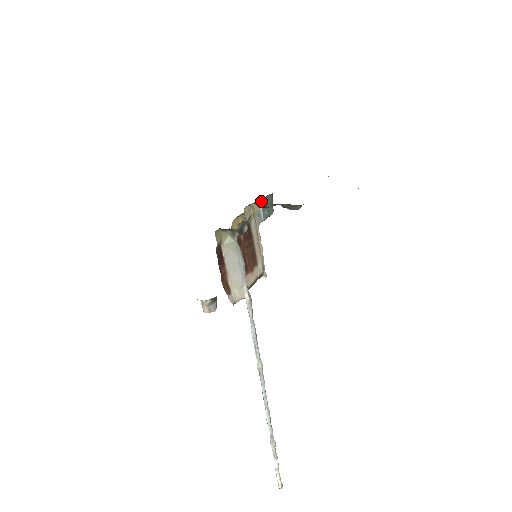
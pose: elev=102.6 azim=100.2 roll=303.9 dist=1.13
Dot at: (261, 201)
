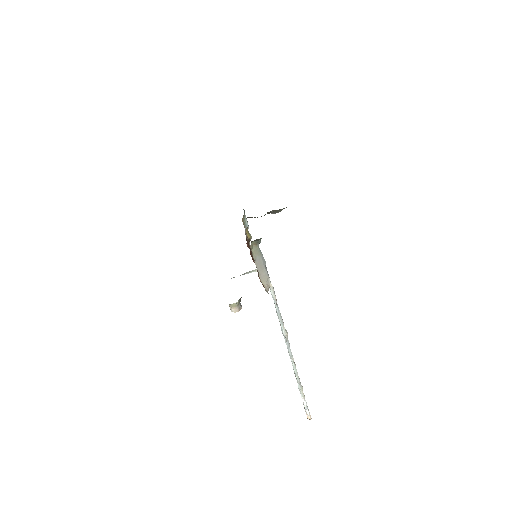
Dot at: occluded
